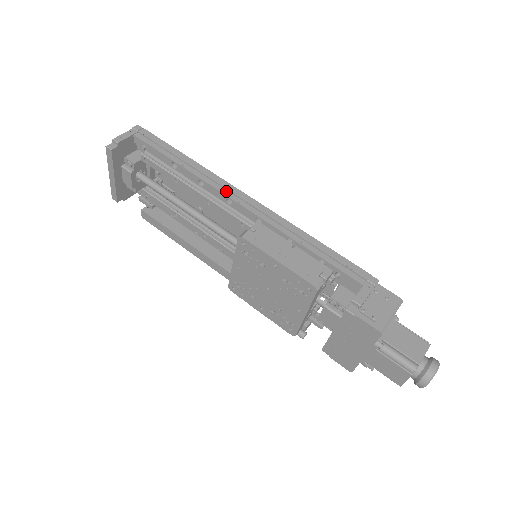
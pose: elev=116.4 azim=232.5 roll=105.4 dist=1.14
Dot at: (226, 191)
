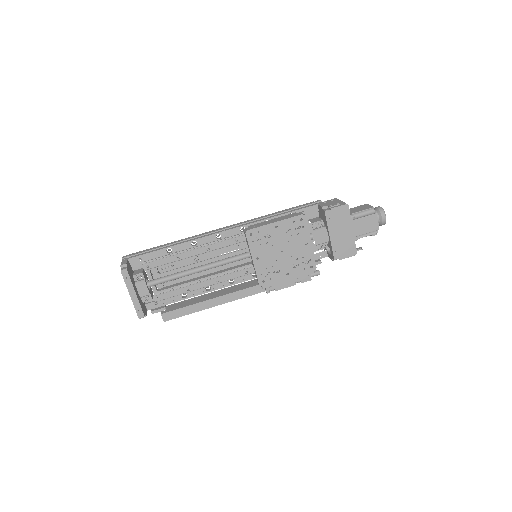
Dot at: (211, 234)
